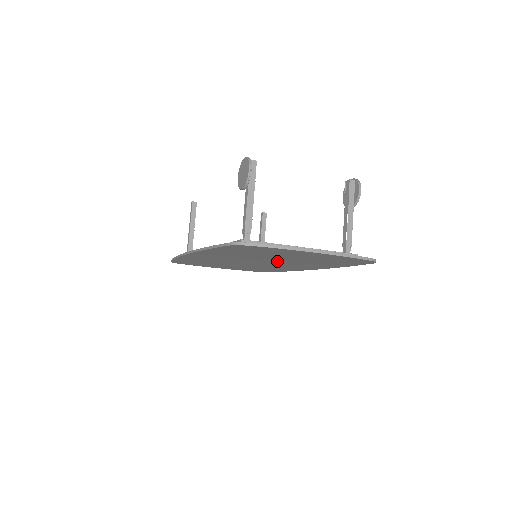
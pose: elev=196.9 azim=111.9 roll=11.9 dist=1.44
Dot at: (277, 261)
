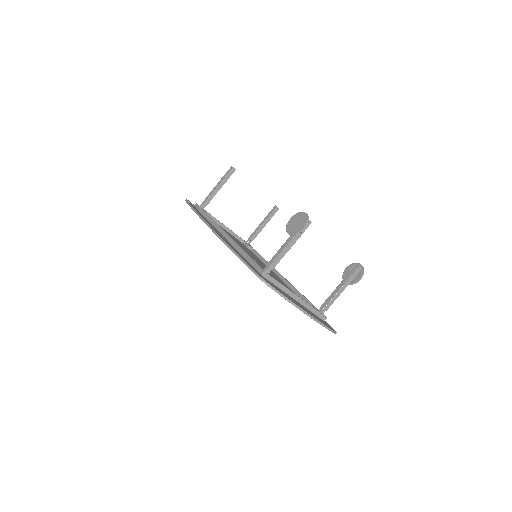
Dot at: occluded
